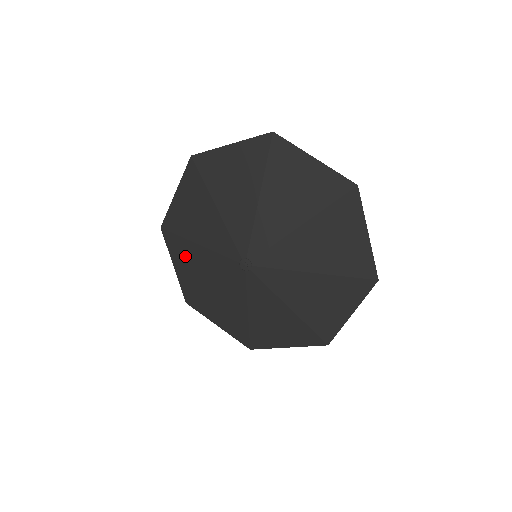
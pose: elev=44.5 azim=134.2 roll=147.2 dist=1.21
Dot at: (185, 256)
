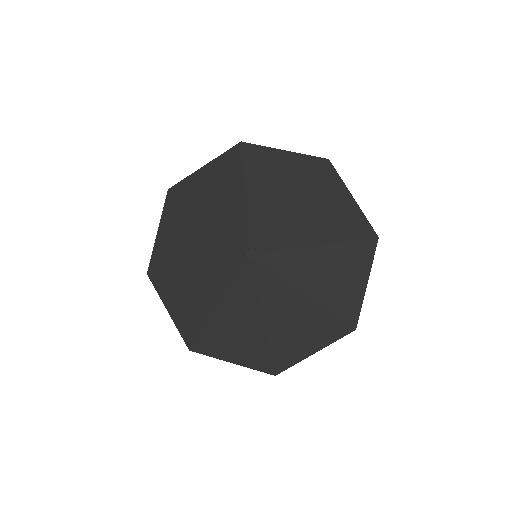
Dot at: (180, 289)
